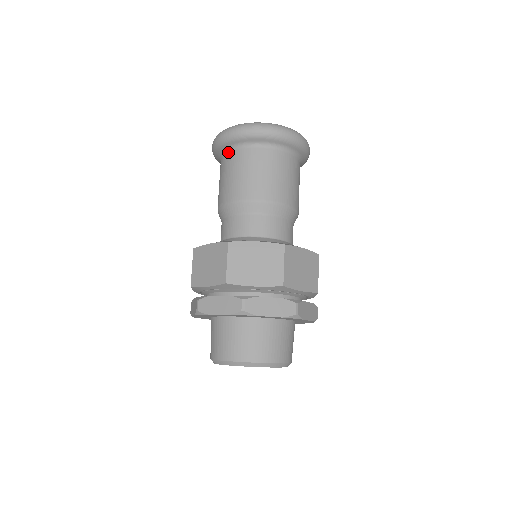
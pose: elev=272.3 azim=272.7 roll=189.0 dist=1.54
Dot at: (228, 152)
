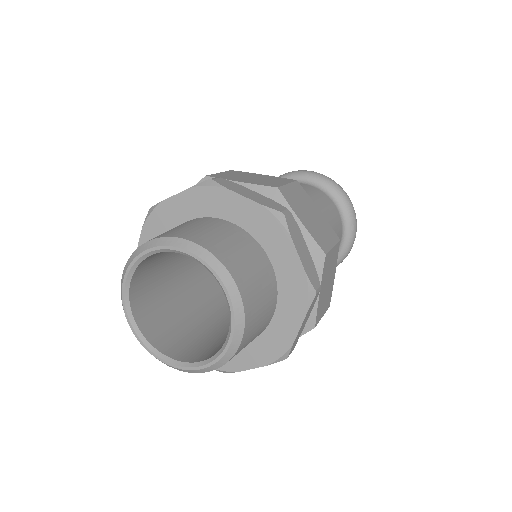
Dot at: occluded
